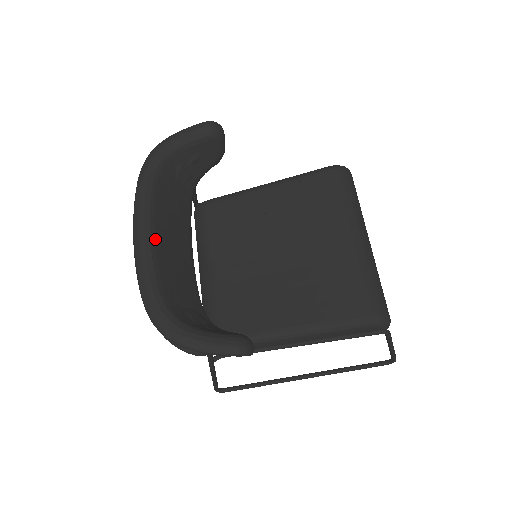
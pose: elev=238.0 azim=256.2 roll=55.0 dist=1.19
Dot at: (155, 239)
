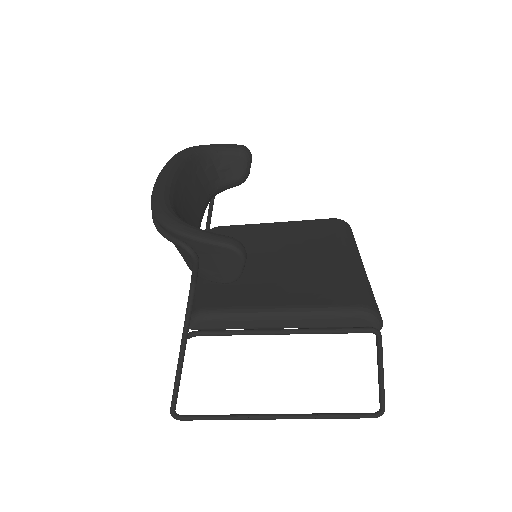
Dot at: (177, 181)
